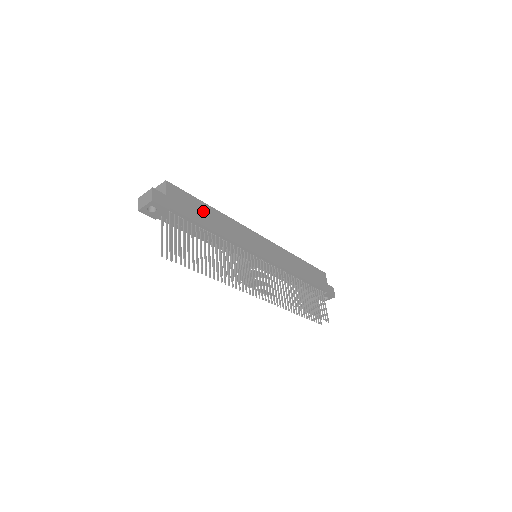
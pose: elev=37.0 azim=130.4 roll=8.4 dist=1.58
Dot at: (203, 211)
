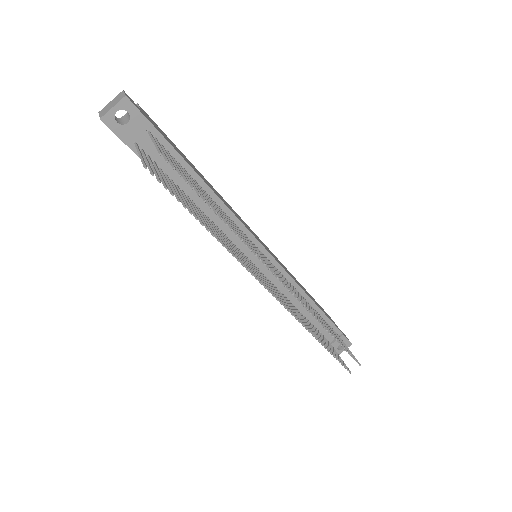
Dot at: (188, 161)
